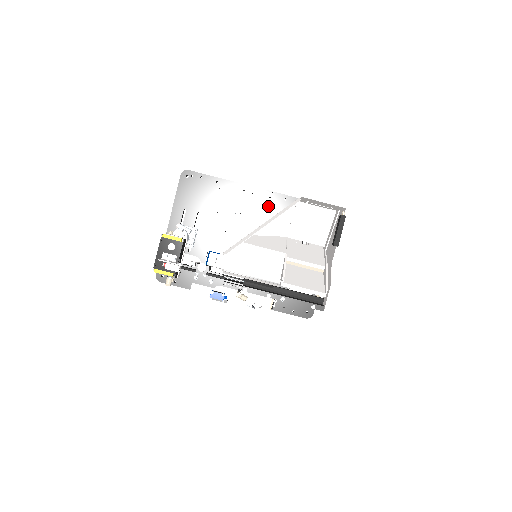
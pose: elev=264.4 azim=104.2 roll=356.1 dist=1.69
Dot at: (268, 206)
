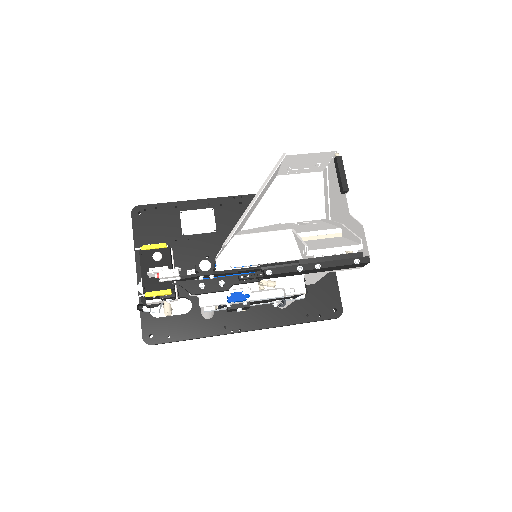
Dot at: (242, 212)
